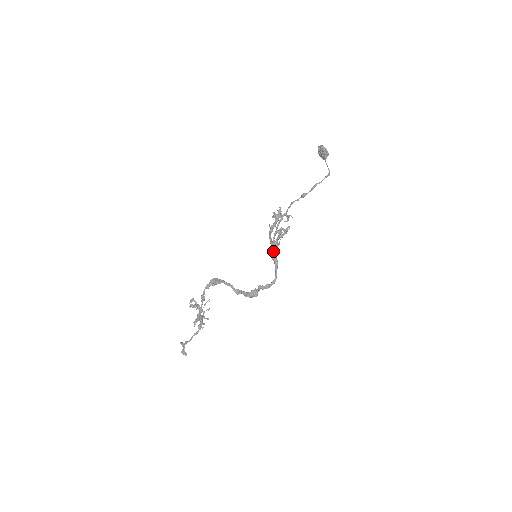
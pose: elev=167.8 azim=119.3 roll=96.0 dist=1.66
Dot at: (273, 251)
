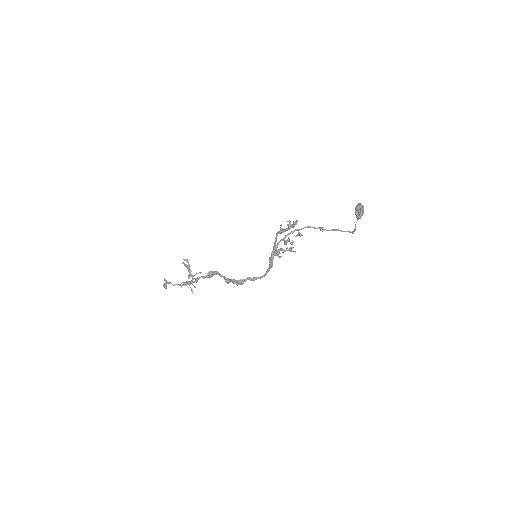
Dot at: (272, 256)
